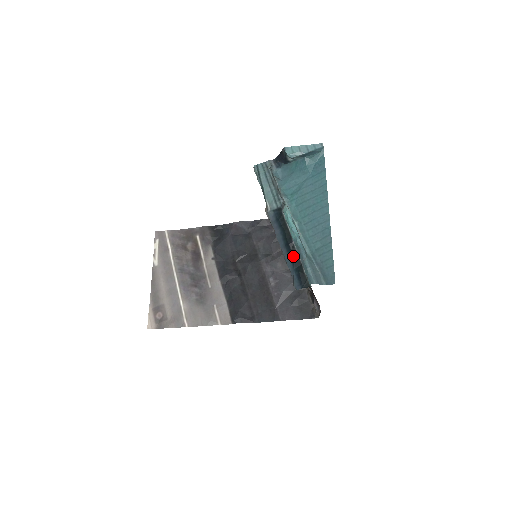
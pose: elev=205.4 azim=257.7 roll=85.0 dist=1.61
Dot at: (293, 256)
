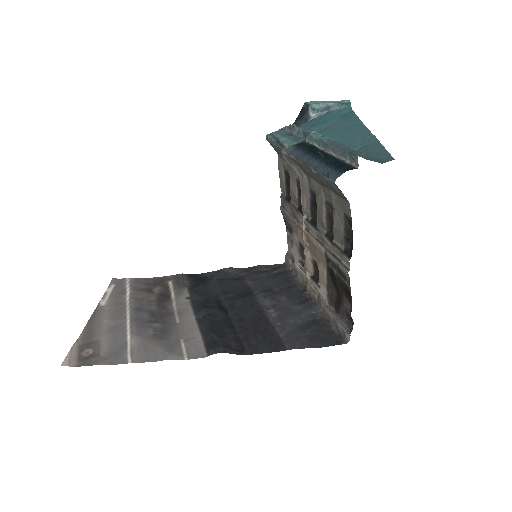
Dot at: (325, 157)
